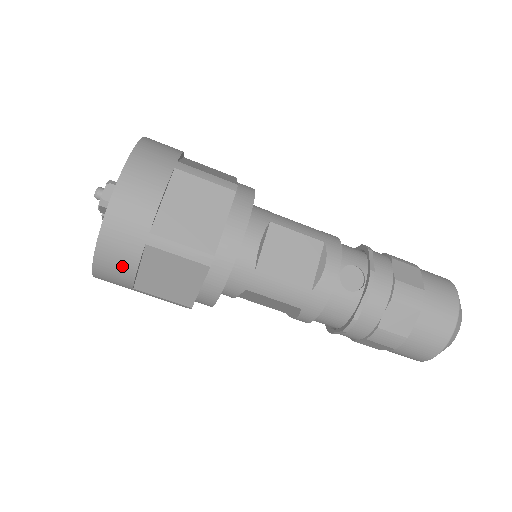
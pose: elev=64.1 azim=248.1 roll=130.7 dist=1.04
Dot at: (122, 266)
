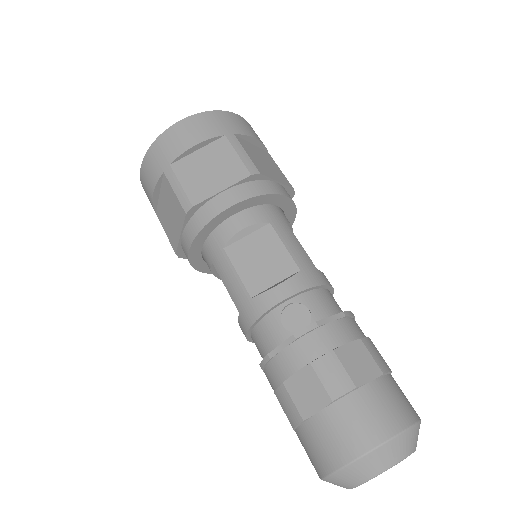
Dot at: (149, 184)
